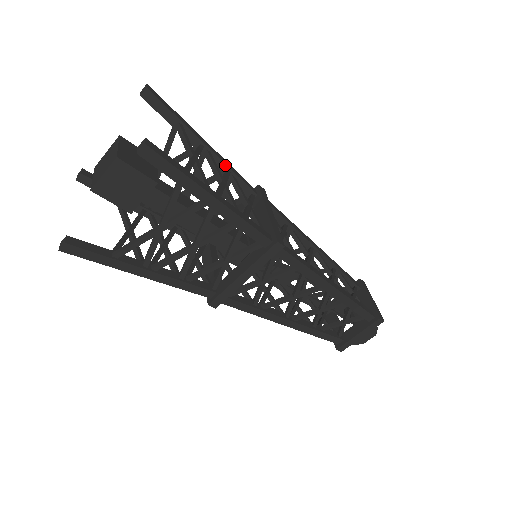
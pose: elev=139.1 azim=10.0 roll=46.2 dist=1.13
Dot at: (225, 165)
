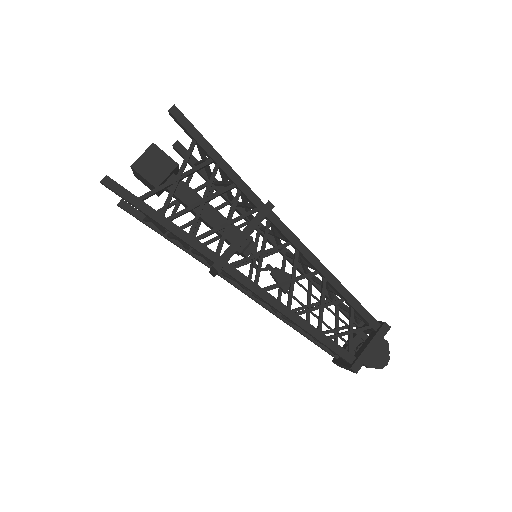
Dot at: occluded
